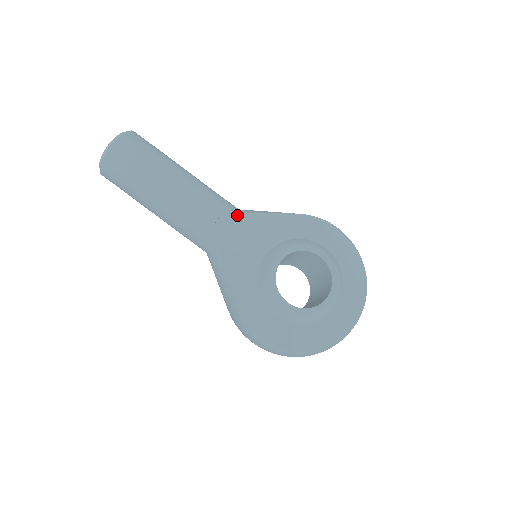
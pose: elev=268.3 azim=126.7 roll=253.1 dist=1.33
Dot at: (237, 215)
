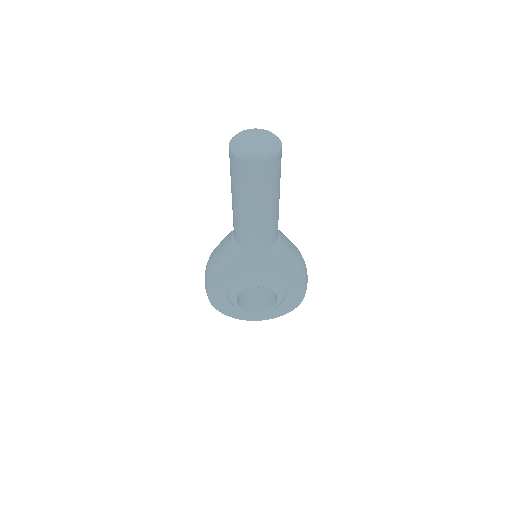
Dot at: (269, 250)
